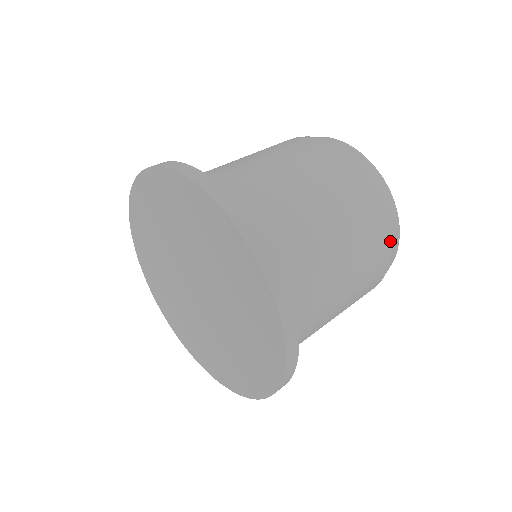
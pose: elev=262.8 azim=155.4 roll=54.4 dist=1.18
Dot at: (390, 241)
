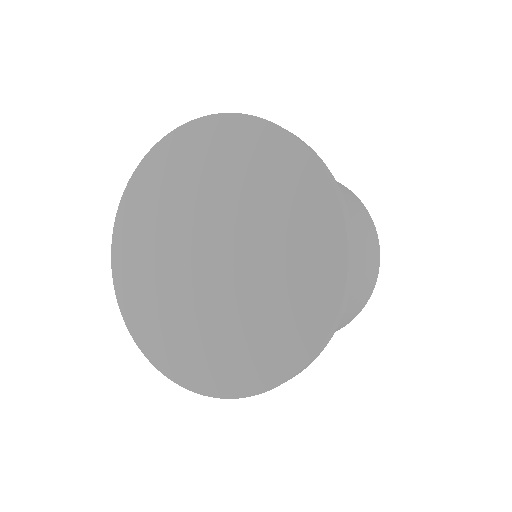
Dot at: (378, 244)
